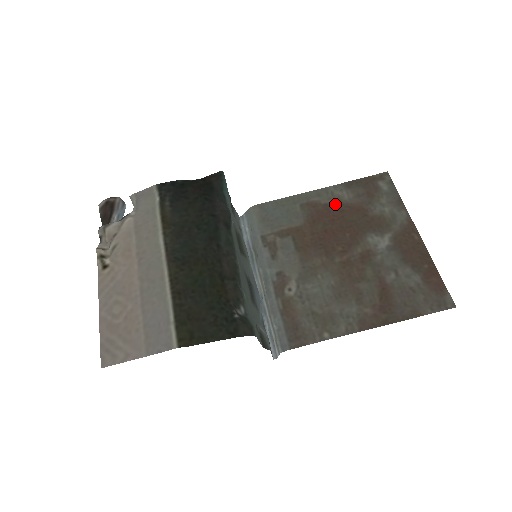
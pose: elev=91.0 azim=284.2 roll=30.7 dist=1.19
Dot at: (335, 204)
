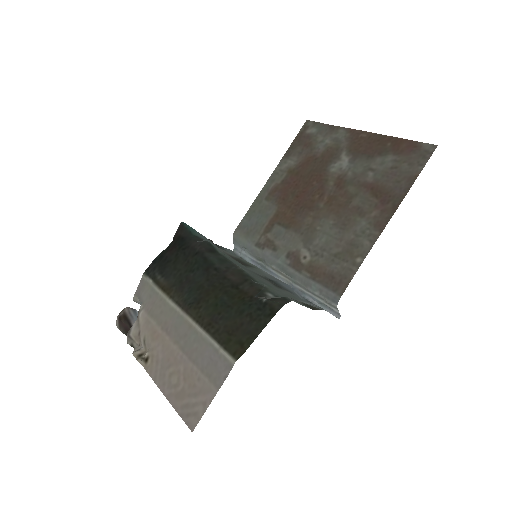
Dot at: (289, 174)
